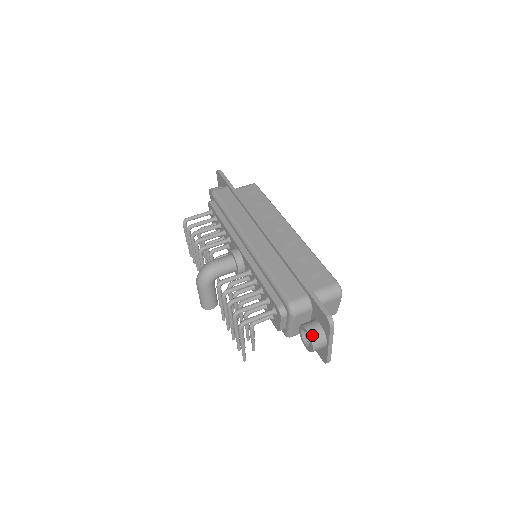
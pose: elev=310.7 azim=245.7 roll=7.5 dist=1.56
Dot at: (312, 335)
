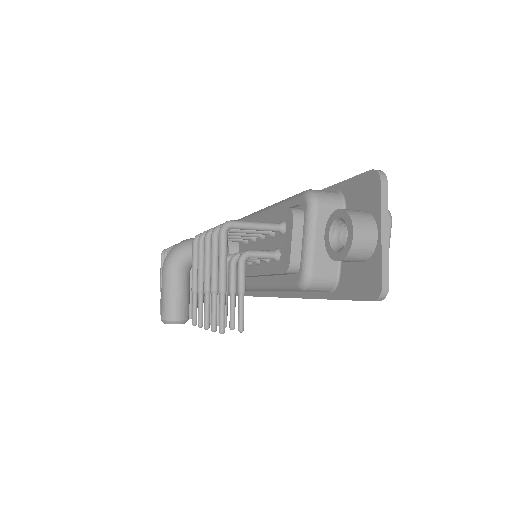
Dot at: (349, 211)
